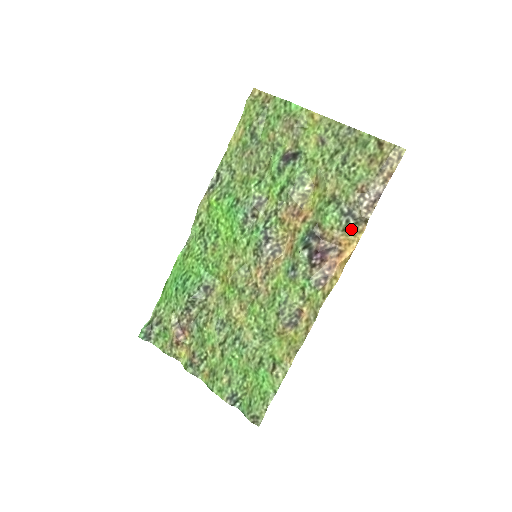
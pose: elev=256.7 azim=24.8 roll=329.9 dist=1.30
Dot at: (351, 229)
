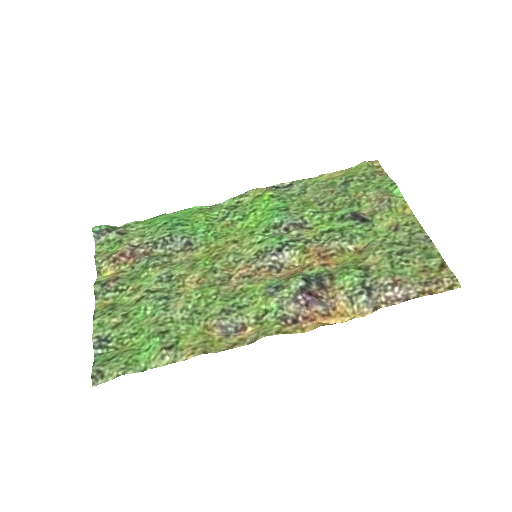
Dot at: (357, 303)
